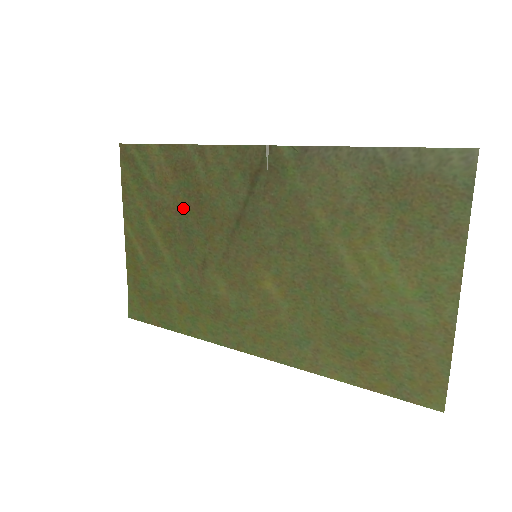
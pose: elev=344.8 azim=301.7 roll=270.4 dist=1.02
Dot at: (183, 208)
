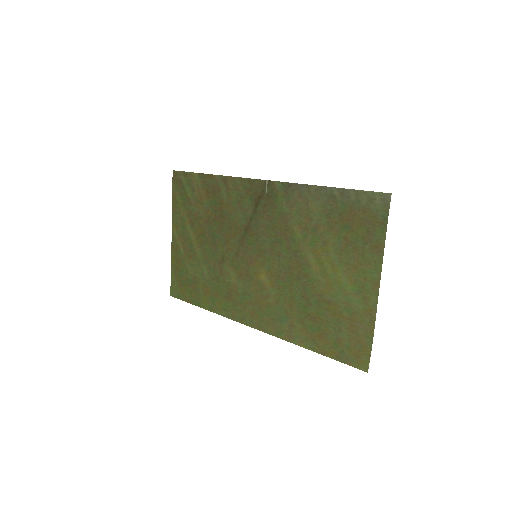
Dot at: (211, 219)
